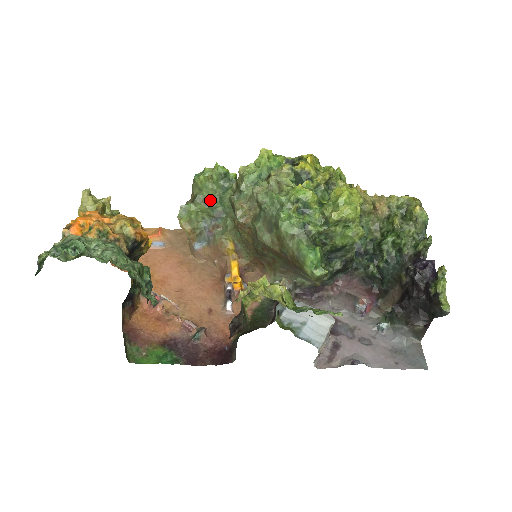
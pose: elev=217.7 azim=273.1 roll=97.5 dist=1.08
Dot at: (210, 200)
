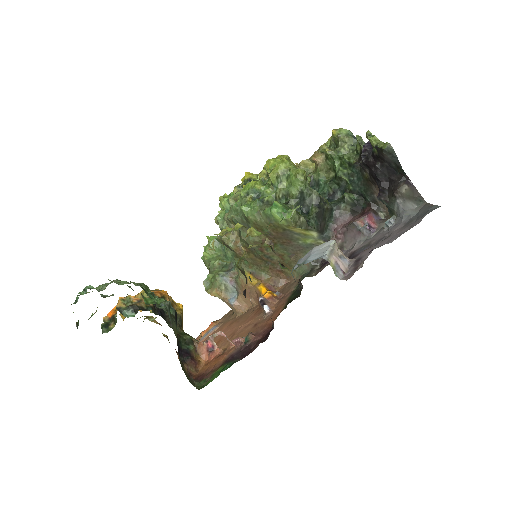
Dot at: (220, 263)
